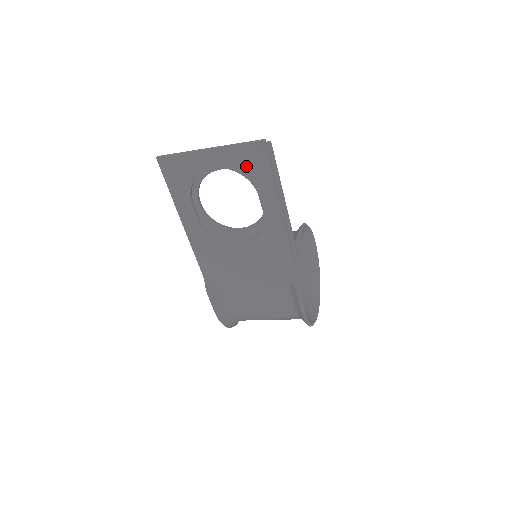
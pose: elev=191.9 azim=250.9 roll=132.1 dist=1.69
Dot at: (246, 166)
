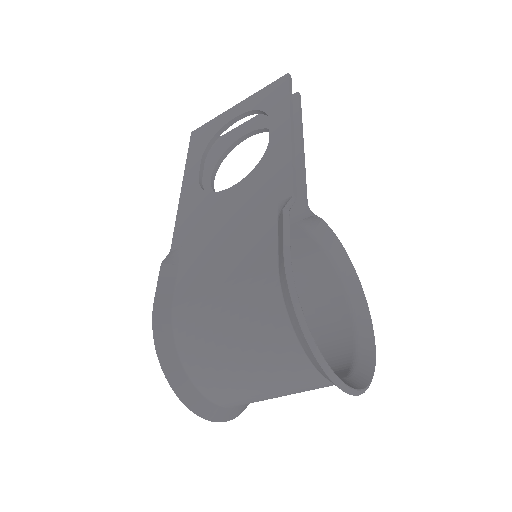
Dot at: (266, 101)
